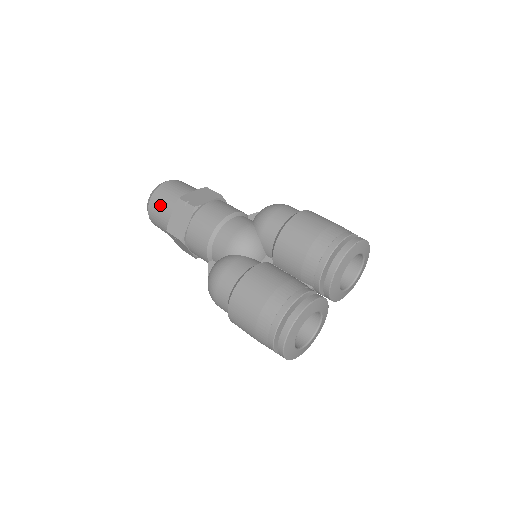
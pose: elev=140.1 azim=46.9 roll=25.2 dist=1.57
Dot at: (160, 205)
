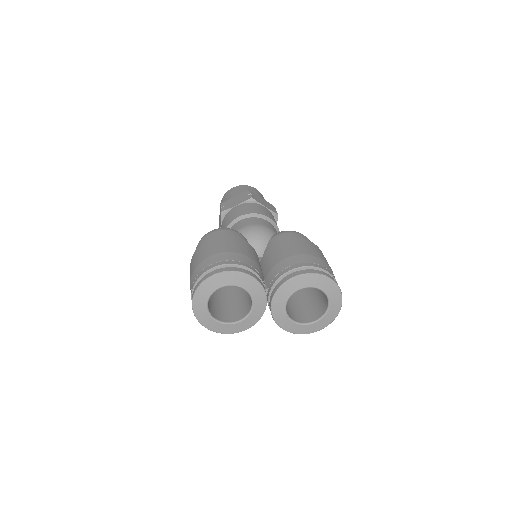
Dot at: (235, 191)
